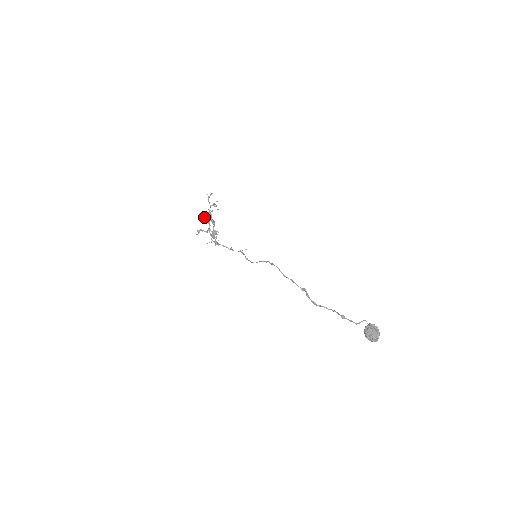
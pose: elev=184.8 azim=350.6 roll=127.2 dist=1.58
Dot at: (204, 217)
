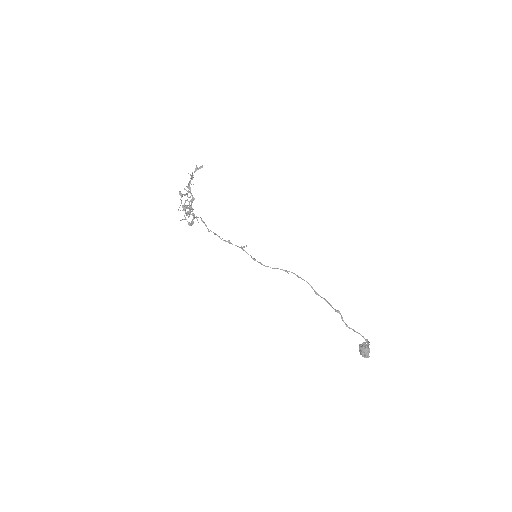
Dot at: occluded
